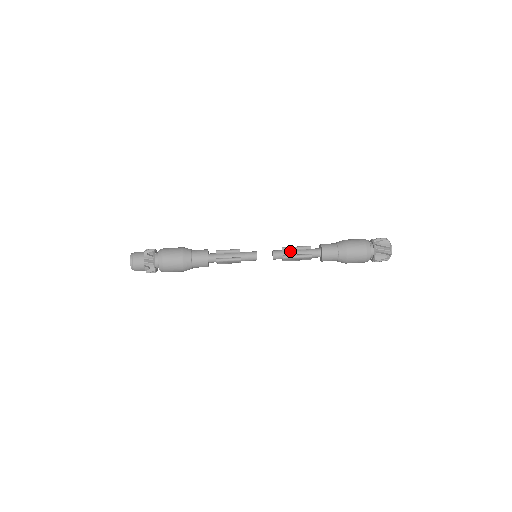
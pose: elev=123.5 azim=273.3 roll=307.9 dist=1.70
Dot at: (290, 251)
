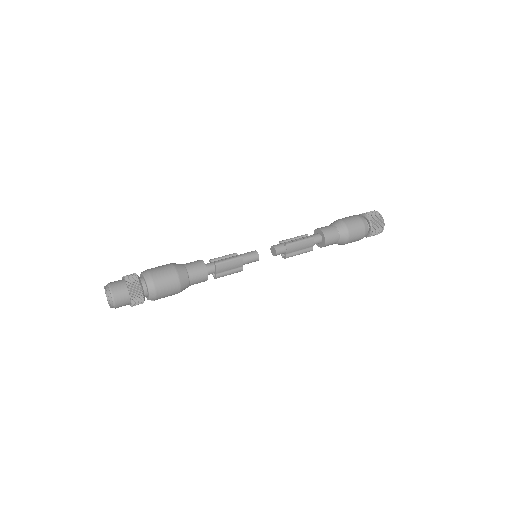
Dot at: (289, 241)
